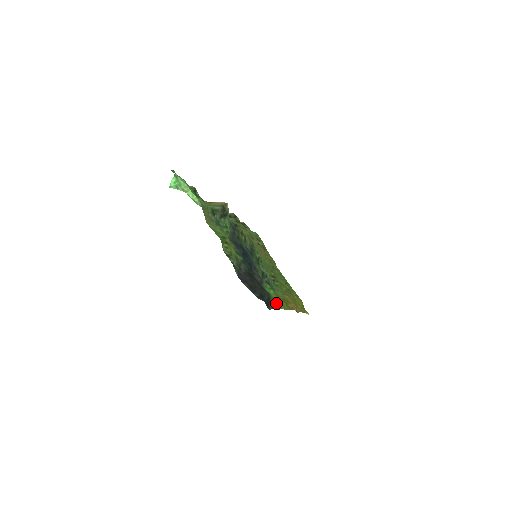
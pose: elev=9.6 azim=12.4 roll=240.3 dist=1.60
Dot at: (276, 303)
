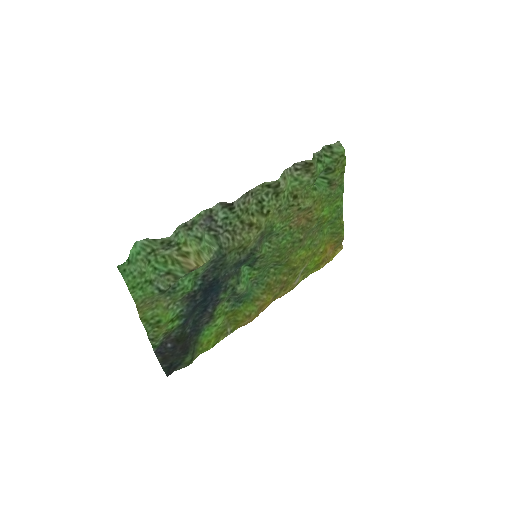
Dot at: (188, 364)
